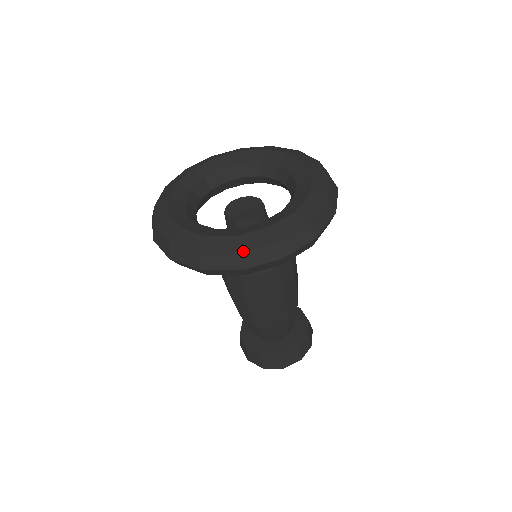
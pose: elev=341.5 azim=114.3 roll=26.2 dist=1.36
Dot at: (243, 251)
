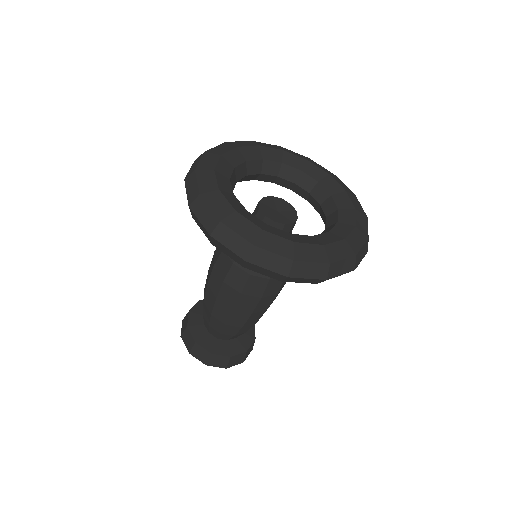
Dot at: (259, 246)
